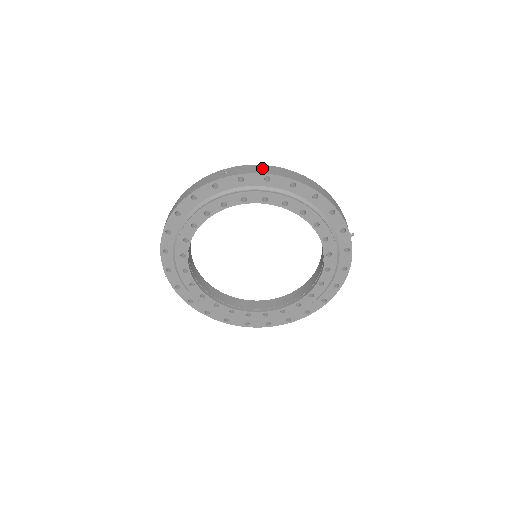
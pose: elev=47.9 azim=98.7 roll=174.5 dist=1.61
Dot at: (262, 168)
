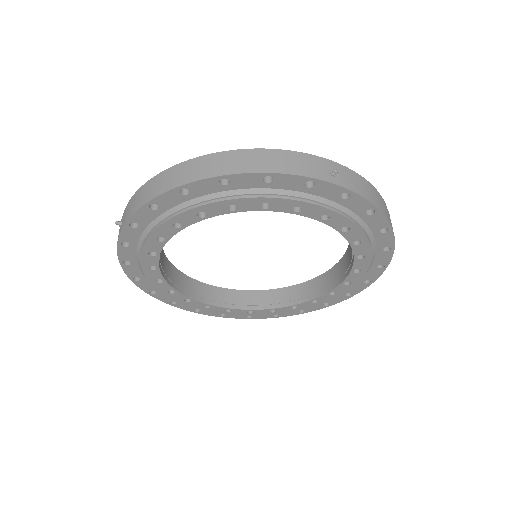
Dot at: (371, 191)
